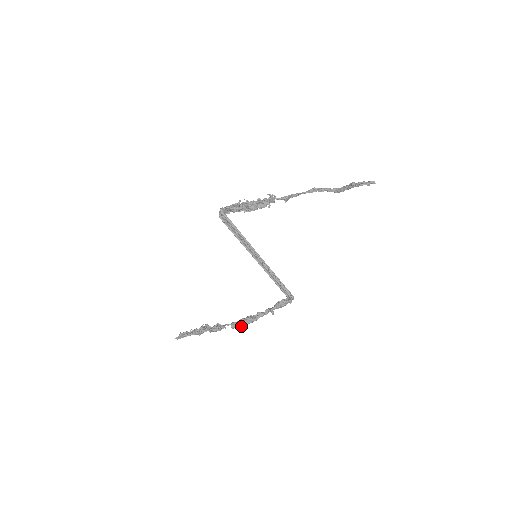
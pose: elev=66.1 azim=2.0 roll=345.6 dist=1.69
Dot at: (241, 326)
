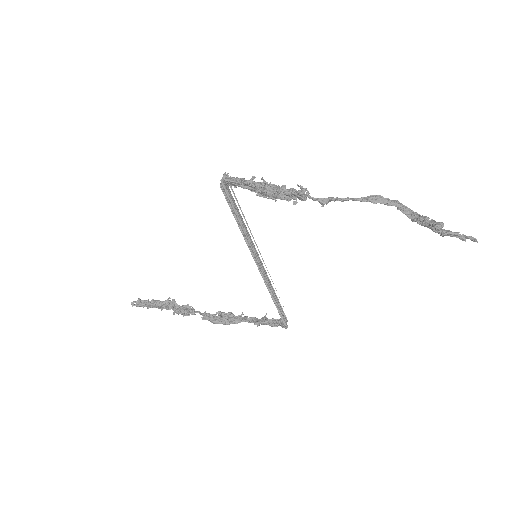
Dot at: (213, 323)
